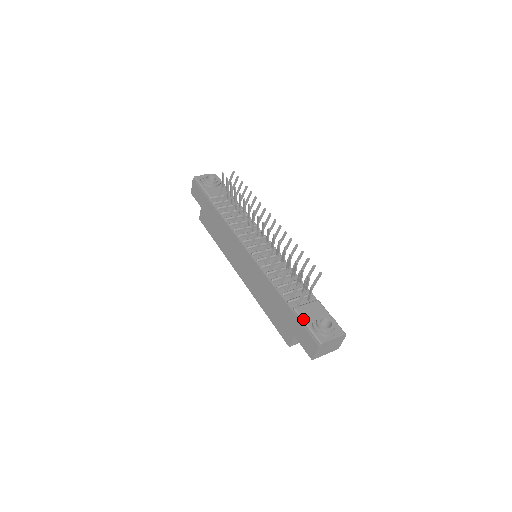
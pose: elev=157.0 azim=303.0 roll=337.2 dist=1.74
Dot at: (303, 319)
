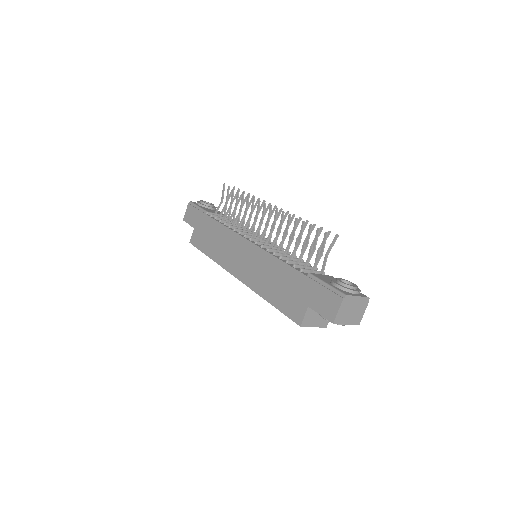
Dot at: (320, 279)
